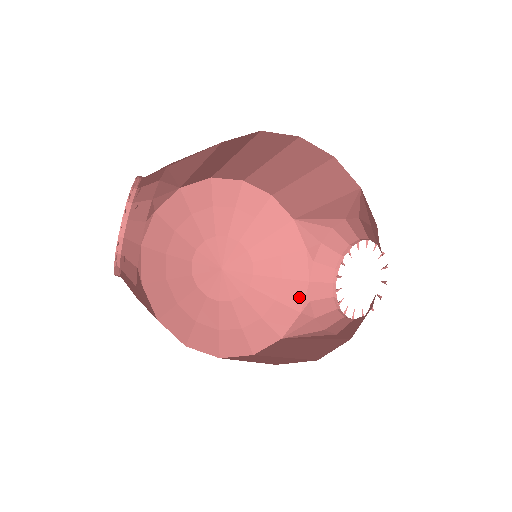
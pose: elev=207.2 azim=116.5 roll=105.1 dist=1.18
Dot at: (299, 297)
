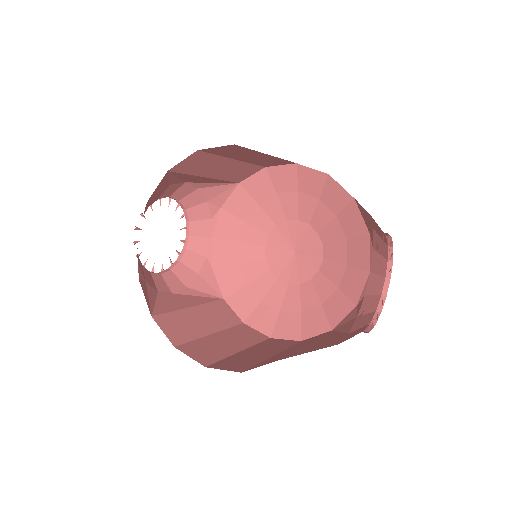
Dot at: (358, 288)
